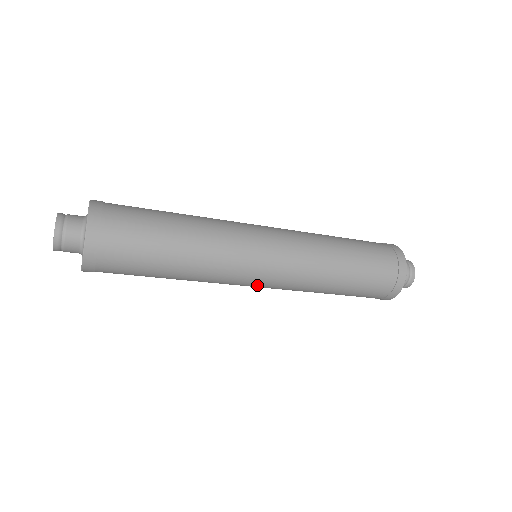
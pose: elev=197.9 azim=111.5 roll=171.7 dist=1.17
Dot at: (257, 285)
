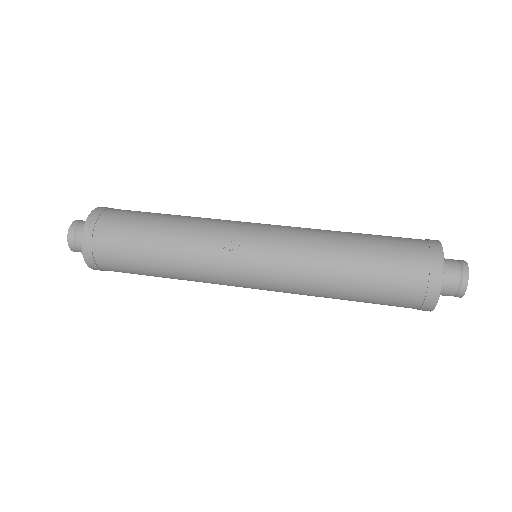
Dot at: occluded
